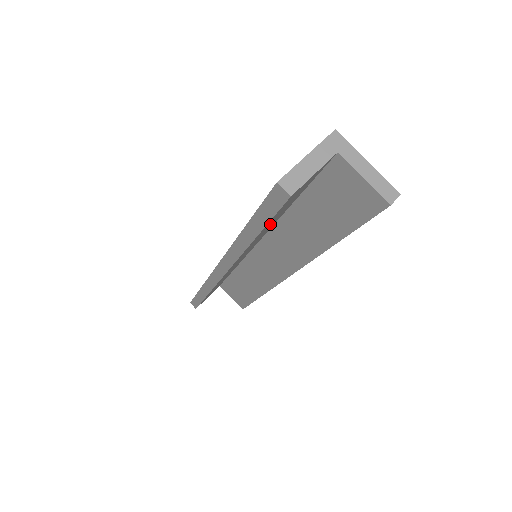
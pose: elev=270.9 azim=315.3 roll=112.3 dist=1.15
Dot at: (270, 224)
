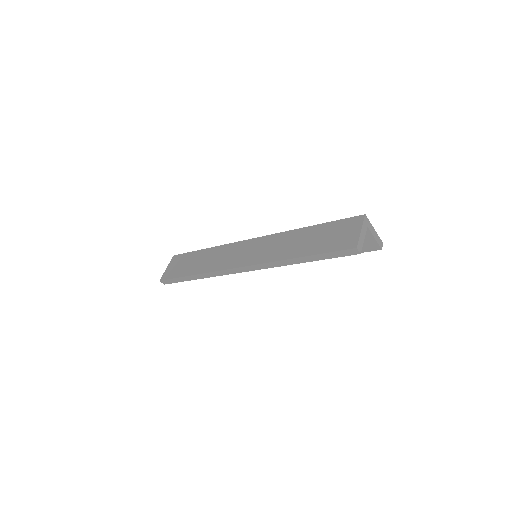
Dot at: occluded
